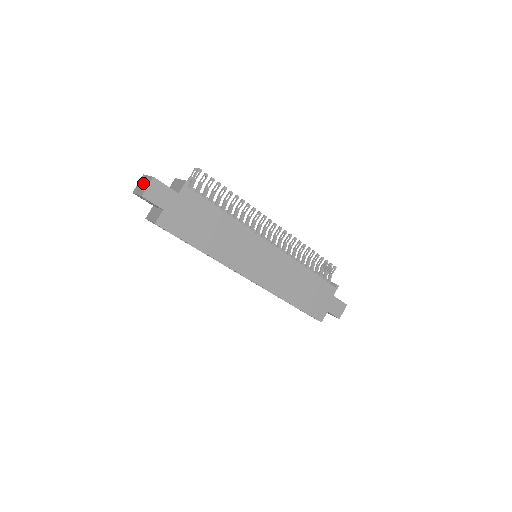
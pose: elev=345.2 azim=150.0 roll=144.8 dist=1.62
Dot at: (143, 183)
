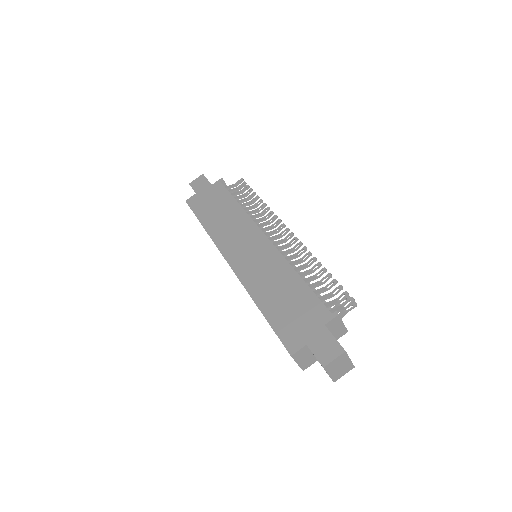
Dot at: occluded
